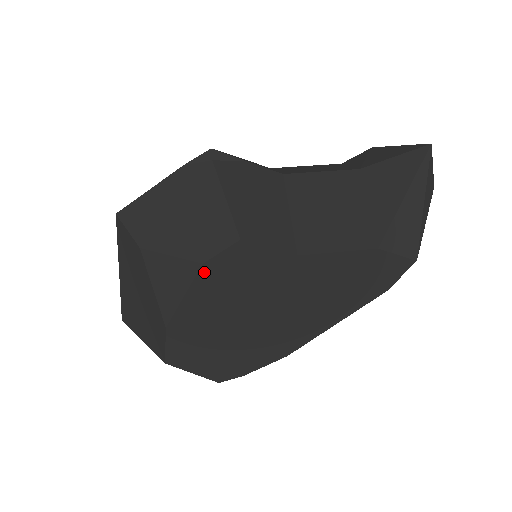
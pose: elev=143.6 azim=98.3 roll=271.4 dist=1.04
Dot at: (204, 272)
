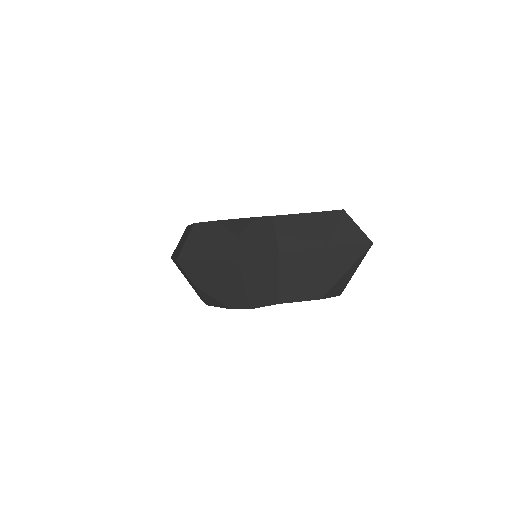
Dot at: occluded
